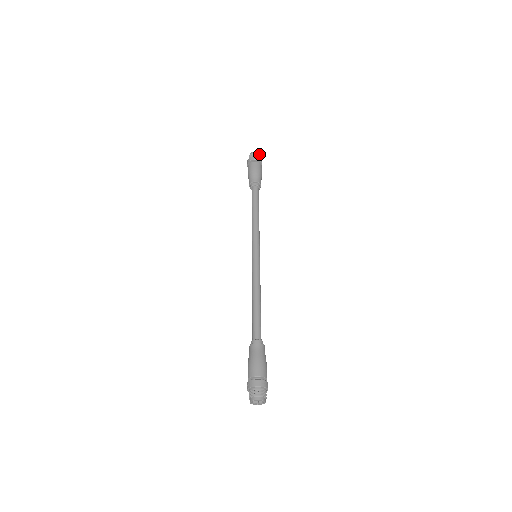
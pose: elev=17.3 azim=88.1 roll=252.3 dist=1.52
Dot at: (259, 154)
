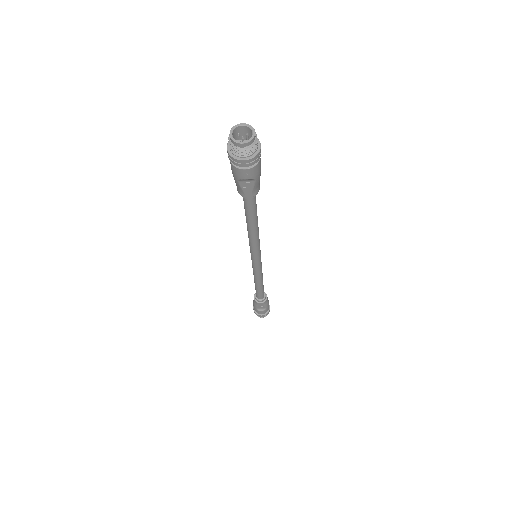
Dot at: occluded
